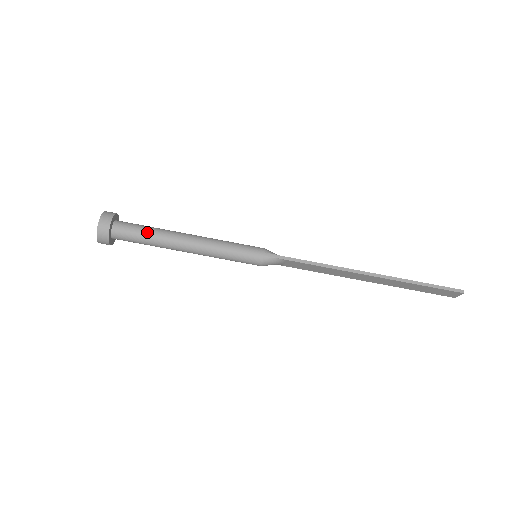
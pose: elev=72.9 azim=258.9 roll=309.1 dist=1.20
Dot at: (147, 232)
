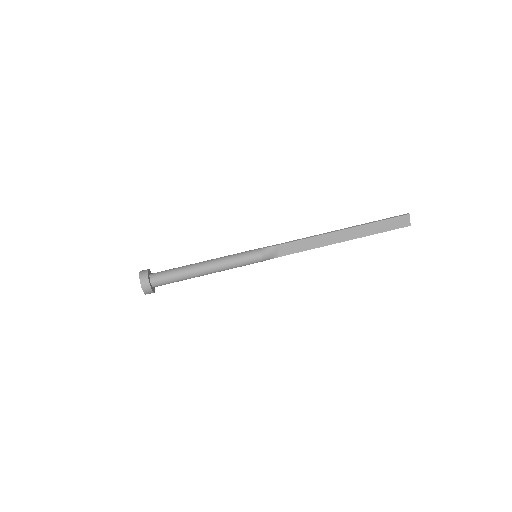
Dot at: (174, 269)
